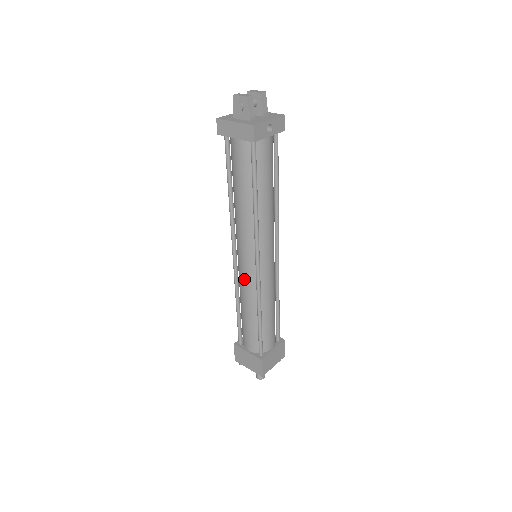
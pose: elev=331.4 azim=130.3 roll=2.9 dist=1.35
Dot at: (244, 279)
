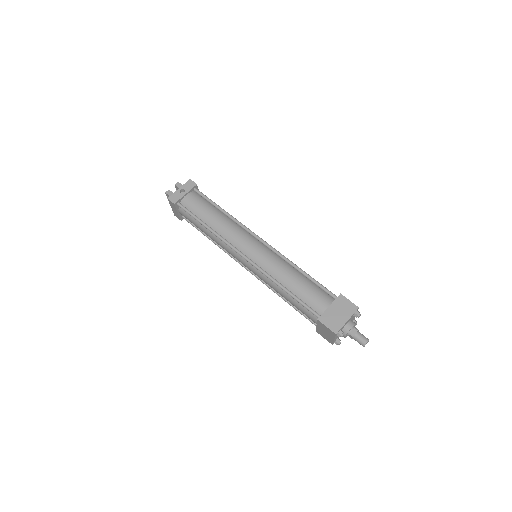
Dot at: (257, 275)
